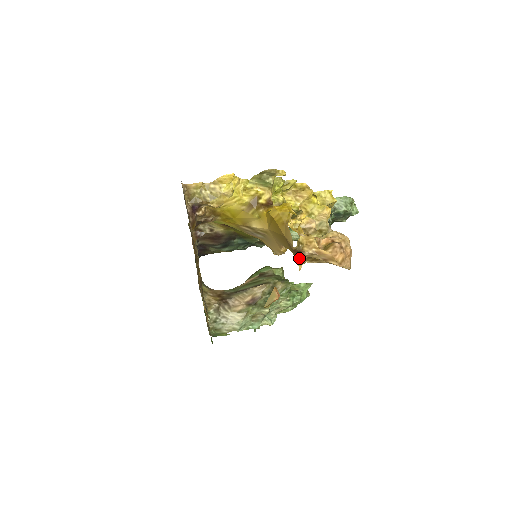
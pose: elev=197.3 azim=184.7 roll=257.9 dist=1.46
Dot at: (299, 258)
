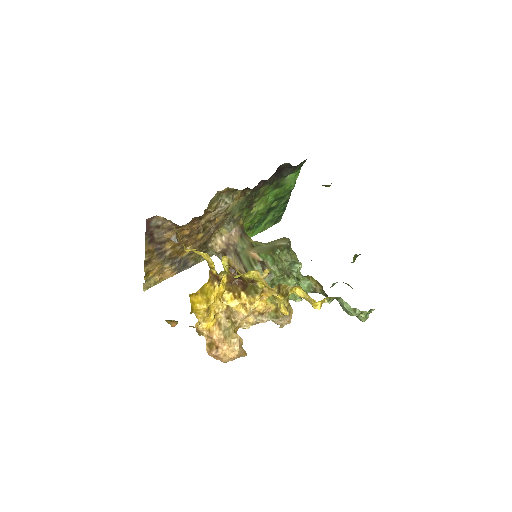
Dot at: occluded
